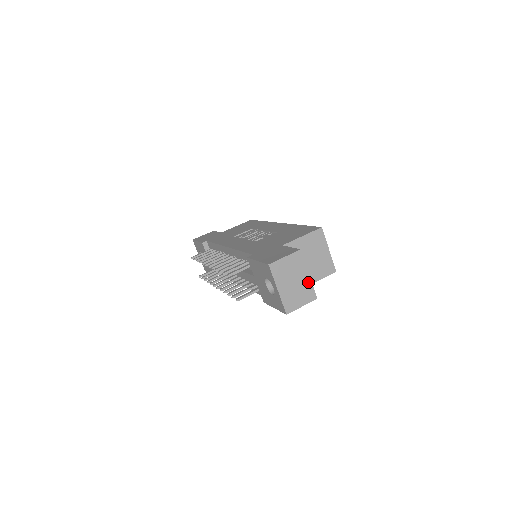
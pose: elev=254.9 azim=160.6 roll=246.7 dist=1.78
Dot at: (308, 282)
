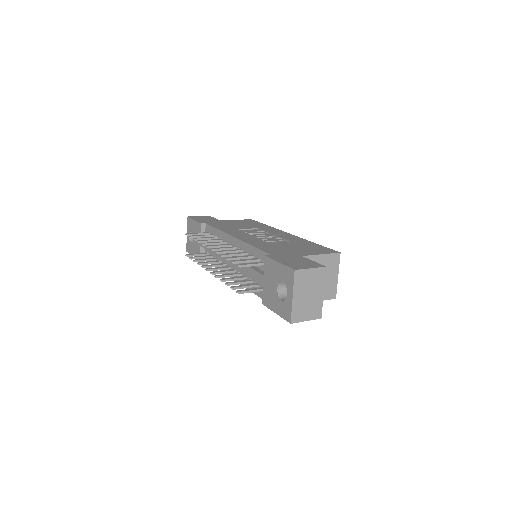
Dot at: (320, 300)
